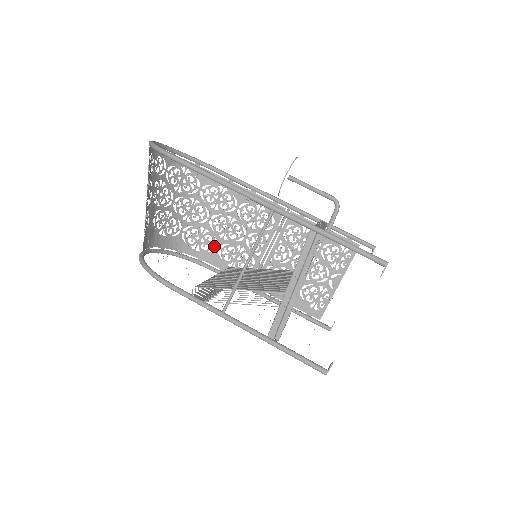
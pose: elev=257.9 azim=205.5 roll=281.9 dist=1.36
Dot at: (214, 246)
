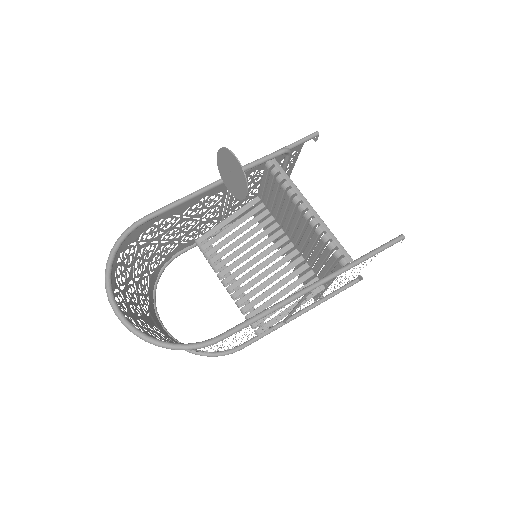
Dot at: (175, 245)
